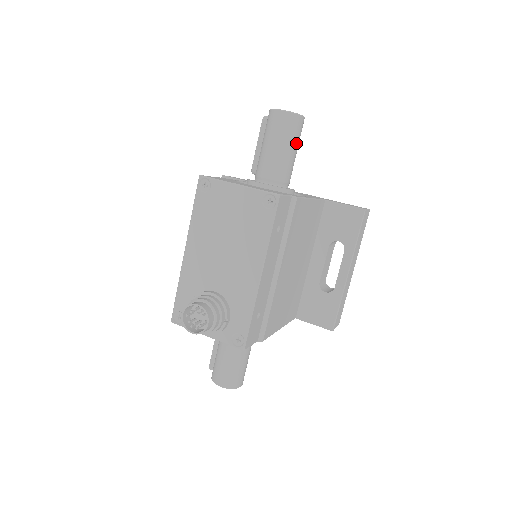
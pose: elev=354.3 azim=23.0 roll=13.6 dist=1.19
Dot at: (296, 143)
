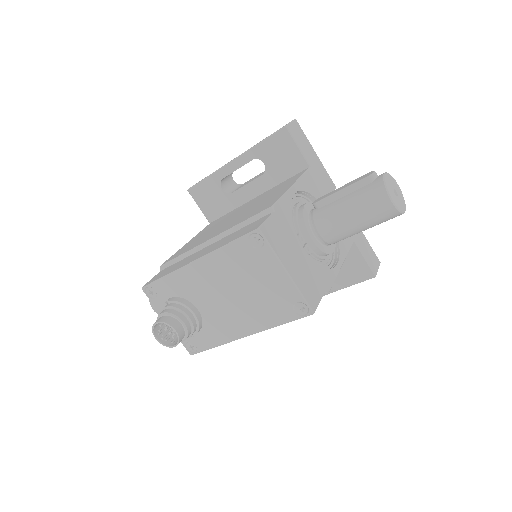
Dot at: (375, 225)
